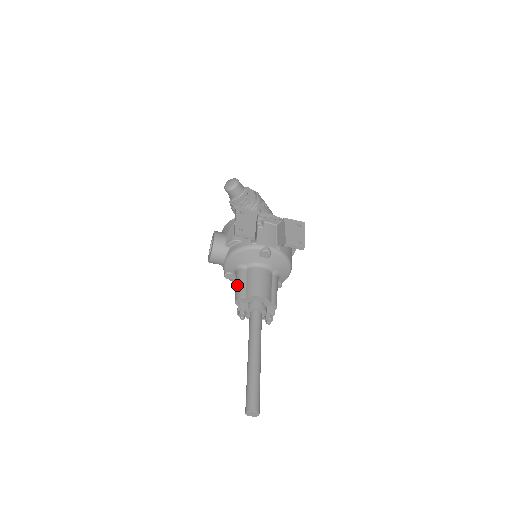
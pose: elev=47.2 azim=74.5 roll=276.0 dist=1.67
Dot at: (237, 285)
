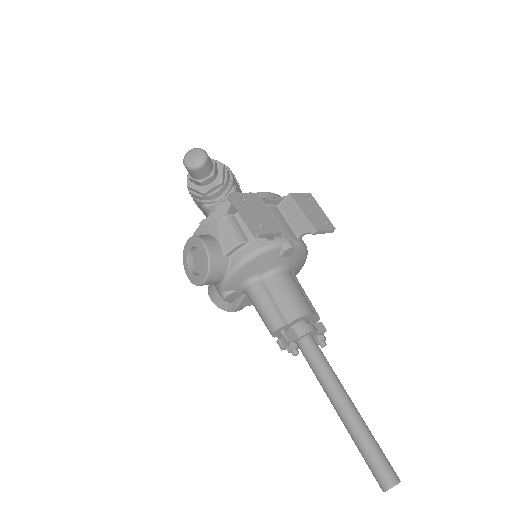
Dot at: (264, 308)
